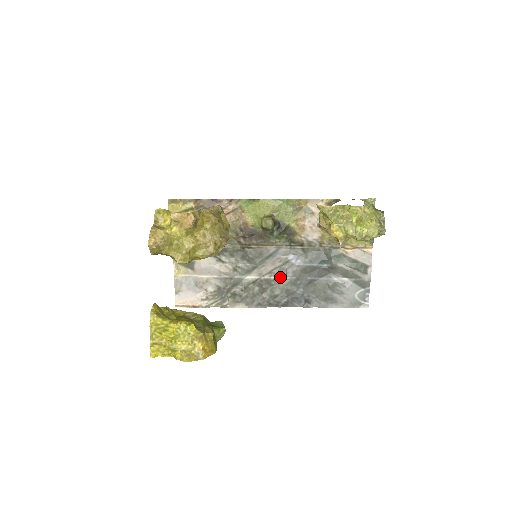
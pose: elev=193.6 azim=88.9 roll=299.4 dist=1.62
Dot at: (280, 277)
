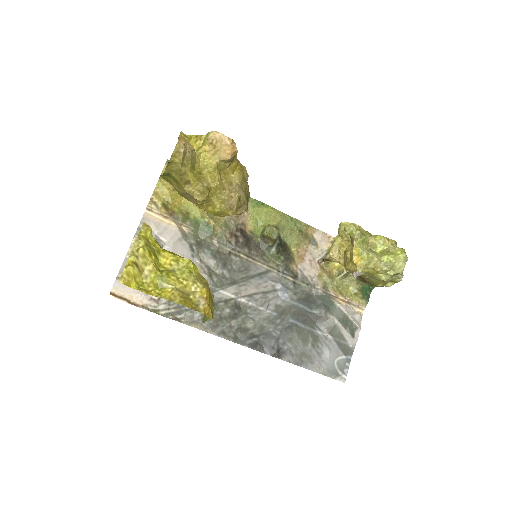
Dot at: (259, 306)
